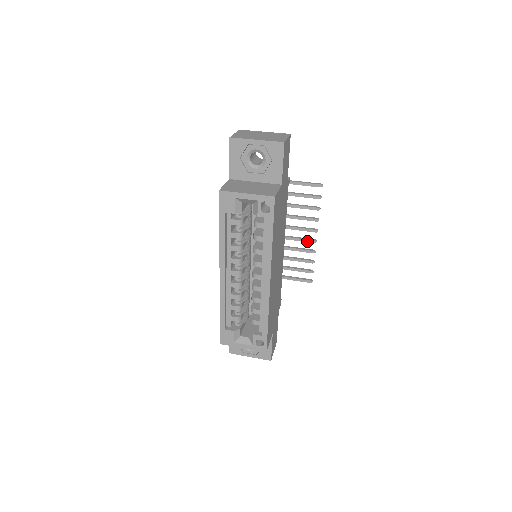
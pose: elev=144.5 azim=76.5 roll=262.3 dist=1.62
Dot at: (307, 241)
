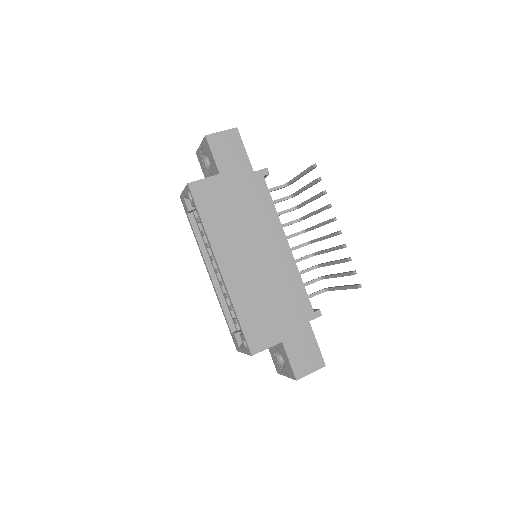
Dot at: (334, 235)
